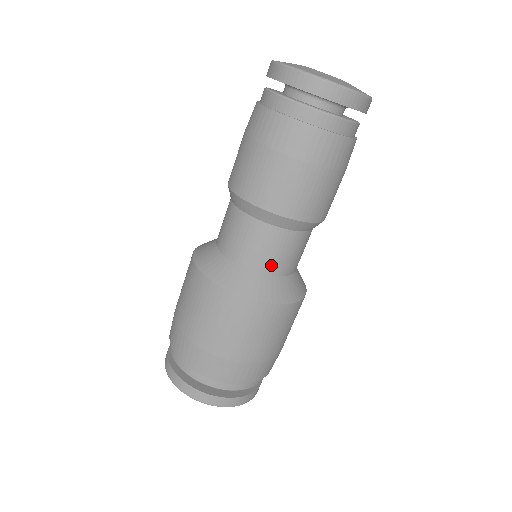
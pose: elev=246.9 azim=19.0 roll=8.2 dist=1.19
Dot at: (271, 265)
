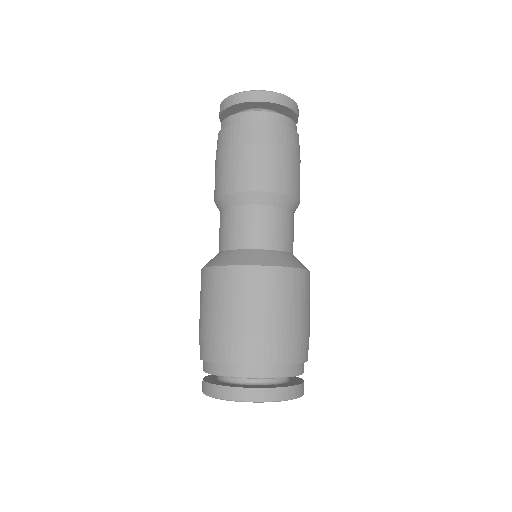
Dot at: (246, 239)
